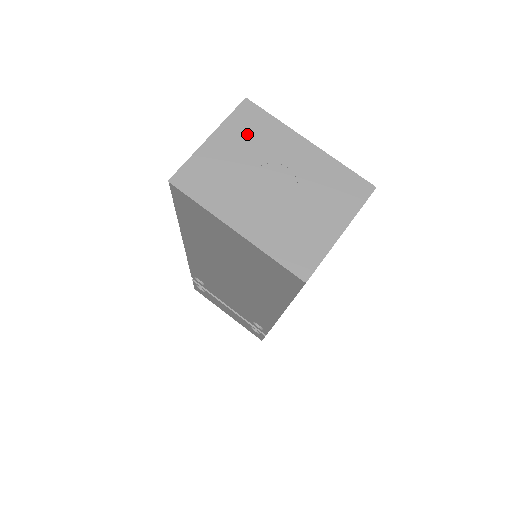
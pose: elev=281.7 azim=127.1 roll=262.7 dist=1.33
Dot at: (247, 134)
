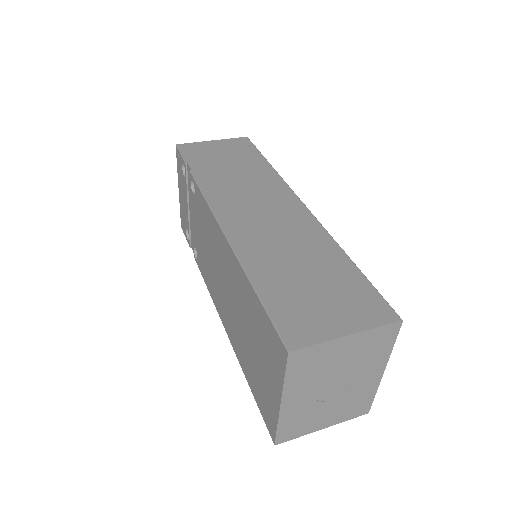
Dot at: (368, 347)
